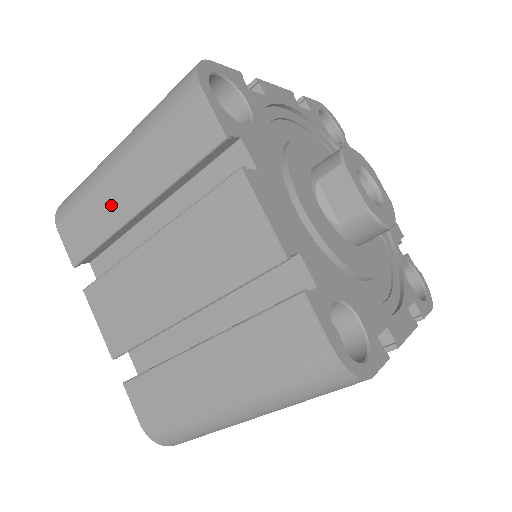
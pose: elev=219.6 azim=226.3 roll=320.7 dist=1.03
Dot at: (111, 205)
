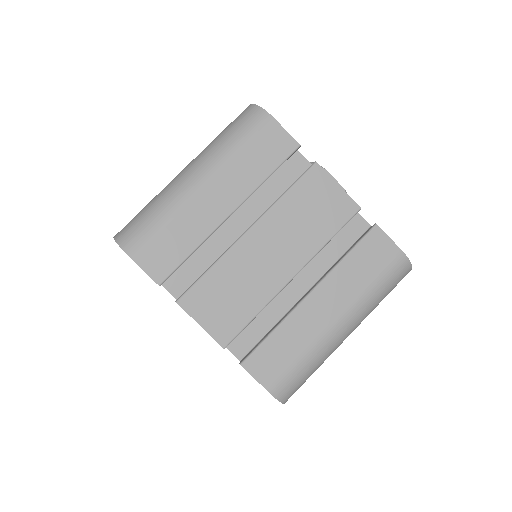
Dot at: (200, 217)
